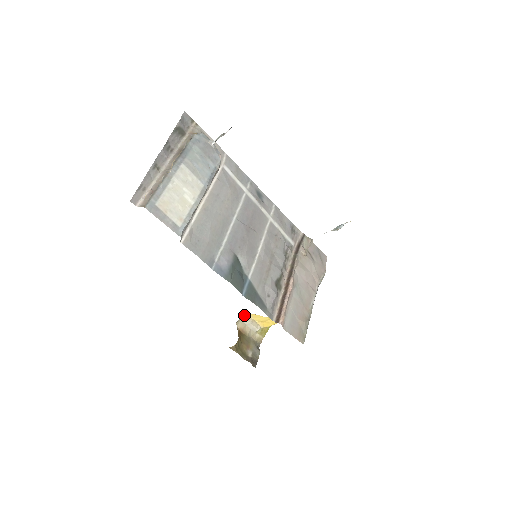
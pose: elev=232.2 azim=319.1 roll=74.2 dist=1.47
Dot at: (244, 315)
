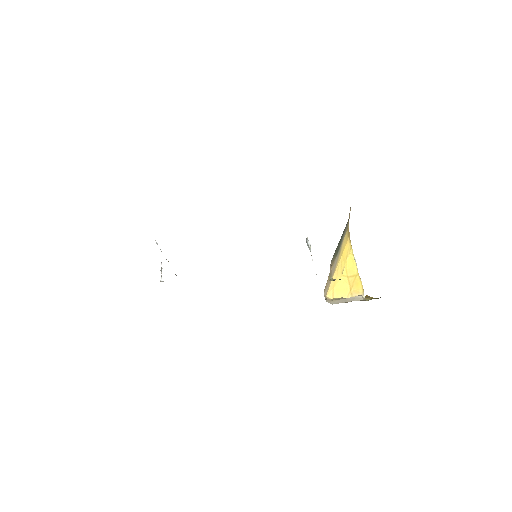
Dot at: (329, 301)
